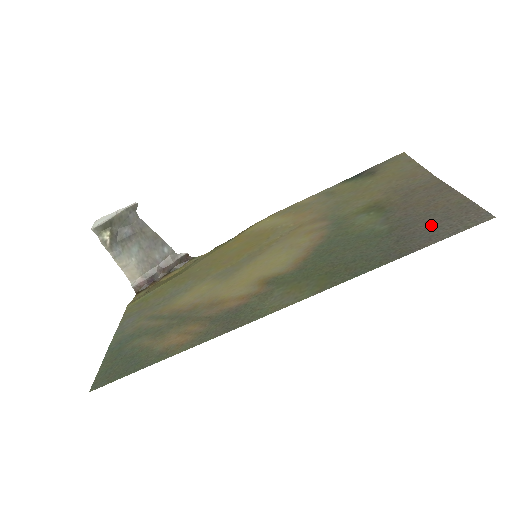
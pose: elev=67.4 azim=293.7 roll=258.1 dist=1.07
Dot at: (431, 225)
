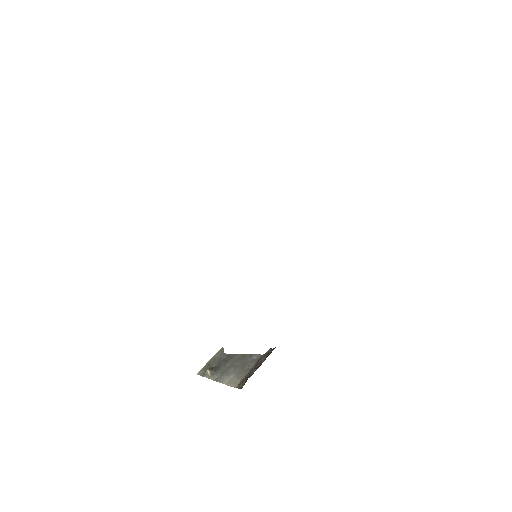
Dot at: occluded
